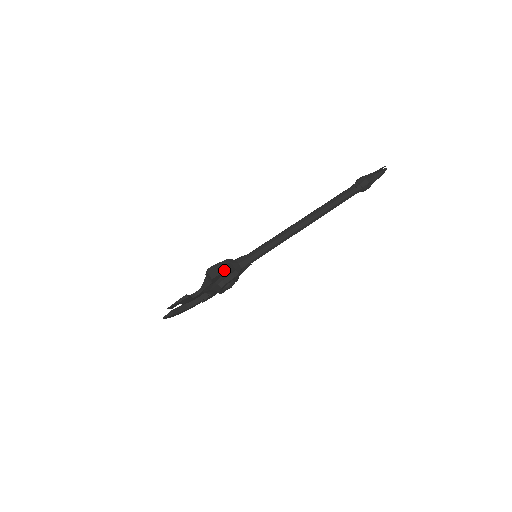
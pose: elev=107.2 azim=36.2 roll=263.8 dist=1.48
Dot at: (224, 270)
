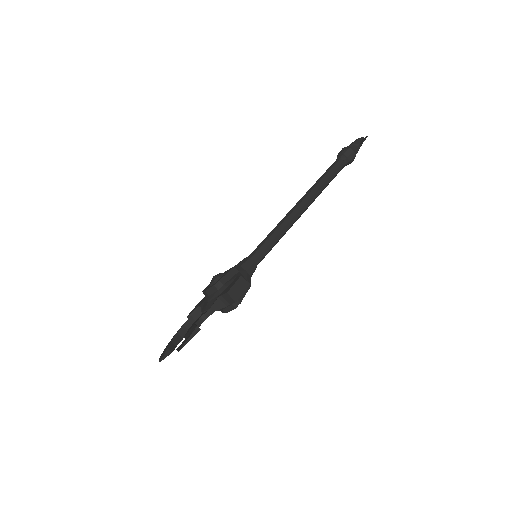
Dot at: (245, 286)
